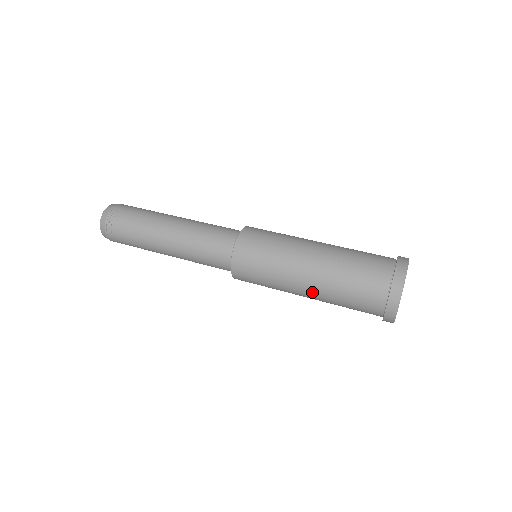
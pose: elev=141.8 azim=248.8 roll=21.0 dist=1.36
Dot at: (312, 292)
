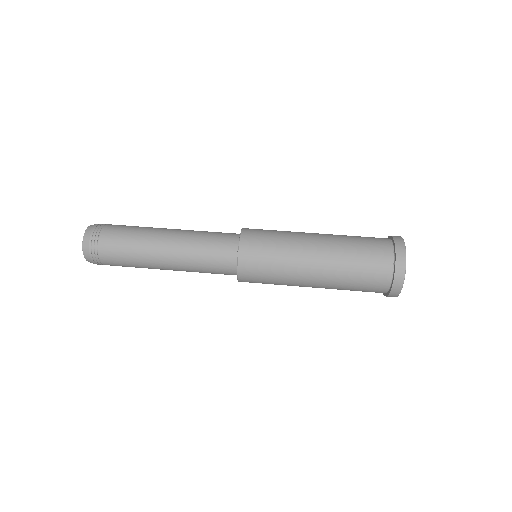
Dot at: (323, 263)
